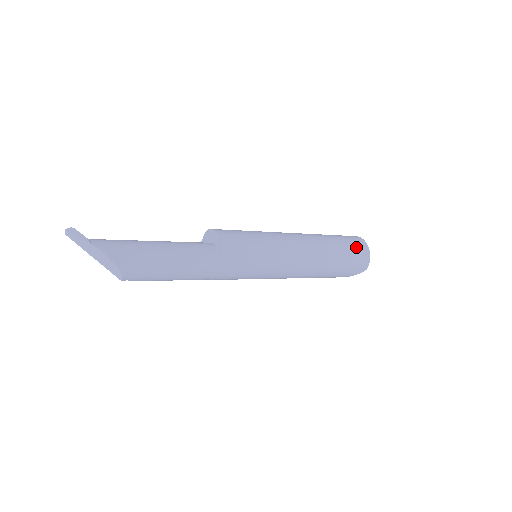
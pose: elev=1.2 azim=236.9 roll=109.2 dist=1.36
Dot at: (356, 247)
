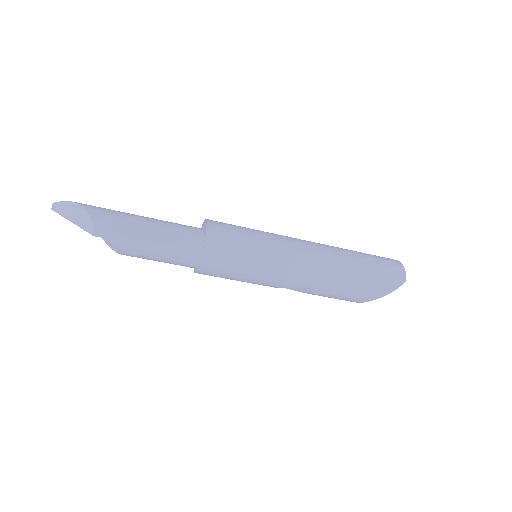
Dot at: (381, 257)
